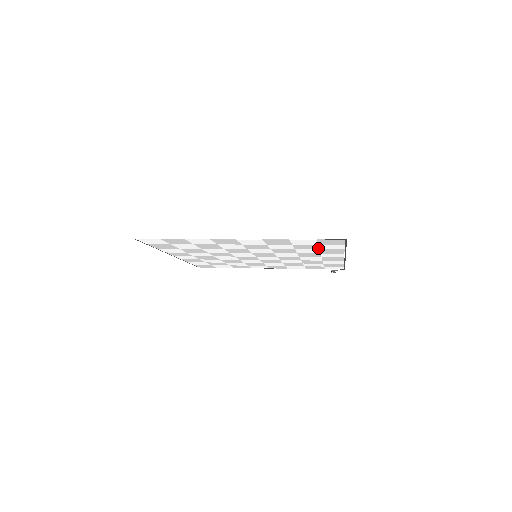
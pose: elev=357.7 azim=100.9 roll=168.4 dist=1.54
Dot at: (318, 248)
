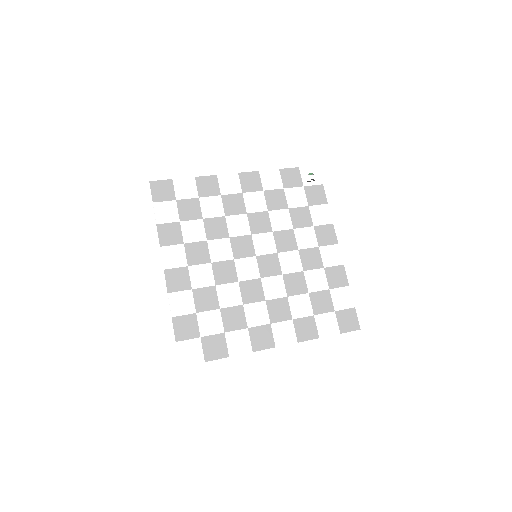
Dot at: (329, 294)
